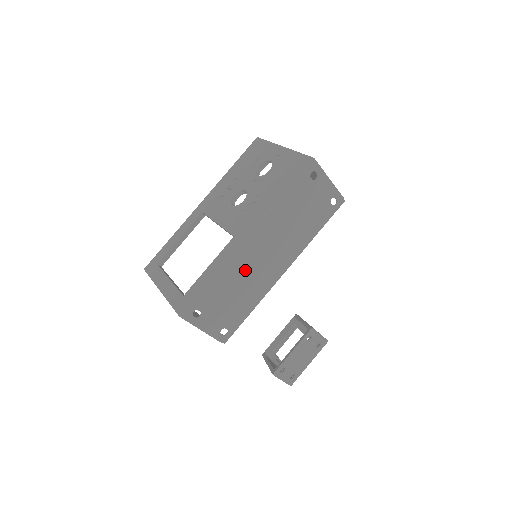
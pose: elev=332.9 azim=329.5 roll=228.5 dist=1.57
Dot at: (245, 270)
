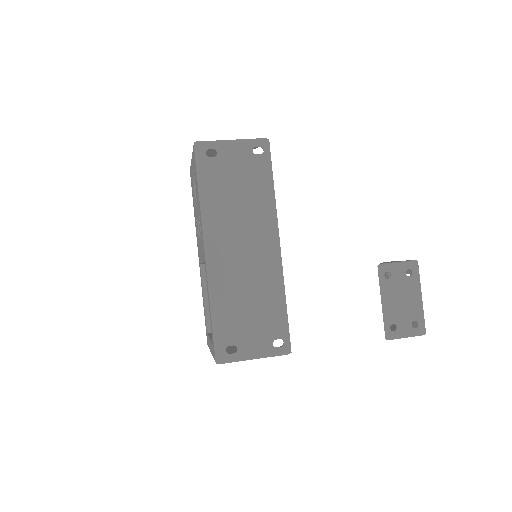
Dot at: (236, 278)
